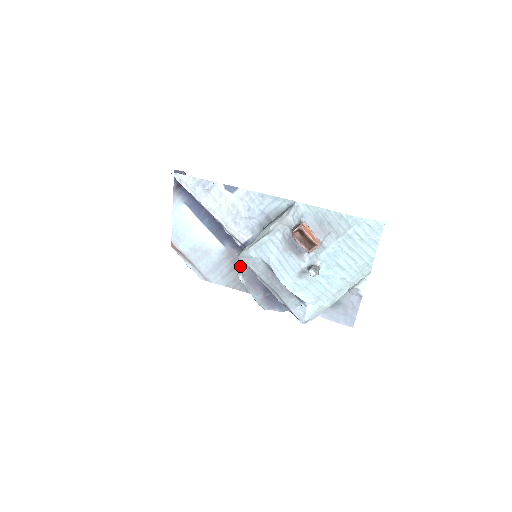
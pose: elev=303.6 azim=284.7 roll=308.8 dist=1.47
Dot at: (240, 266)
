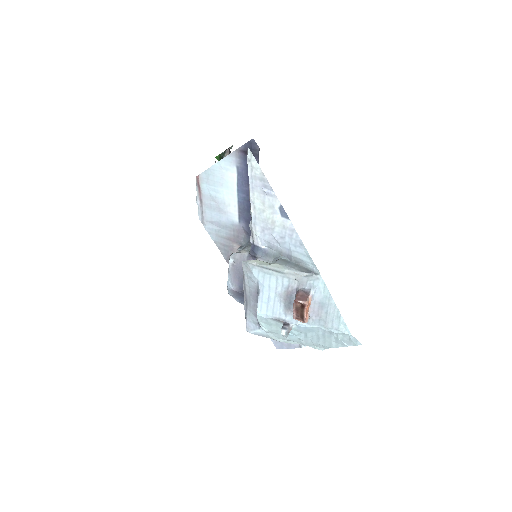
Dot at: (238, 253)
